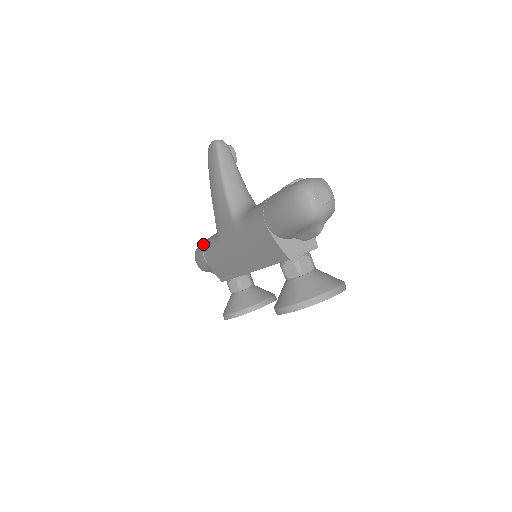
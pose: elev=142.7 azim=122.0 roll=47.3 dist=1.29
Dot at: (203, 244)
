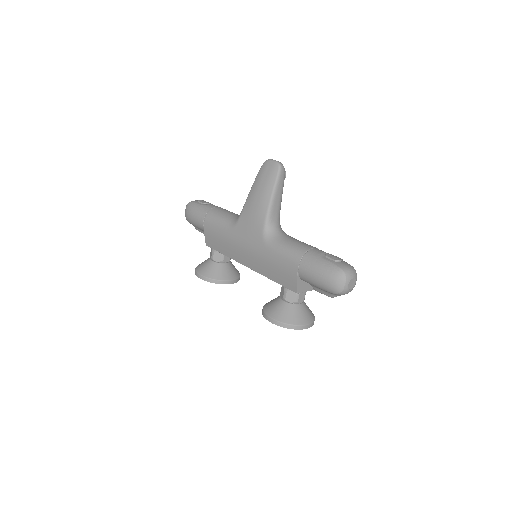
Dot at: (207, 210)
